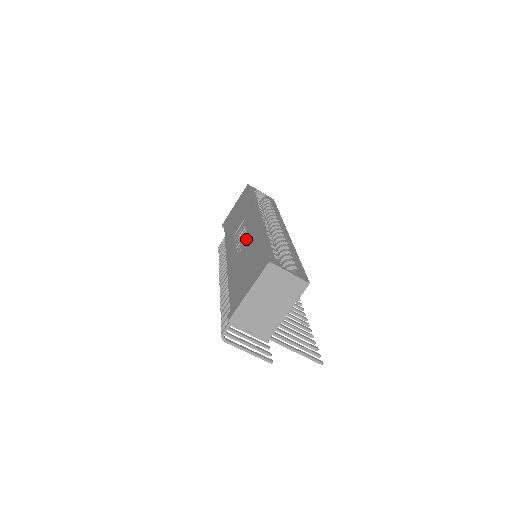
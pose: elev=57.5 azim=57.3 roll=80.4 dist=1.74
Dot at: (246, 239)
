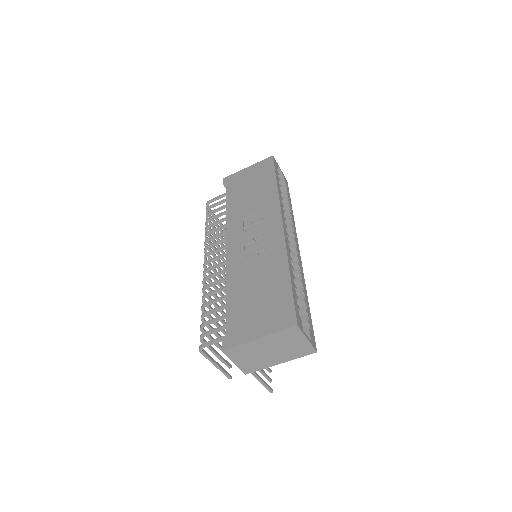
Dot at: (263, 249)
